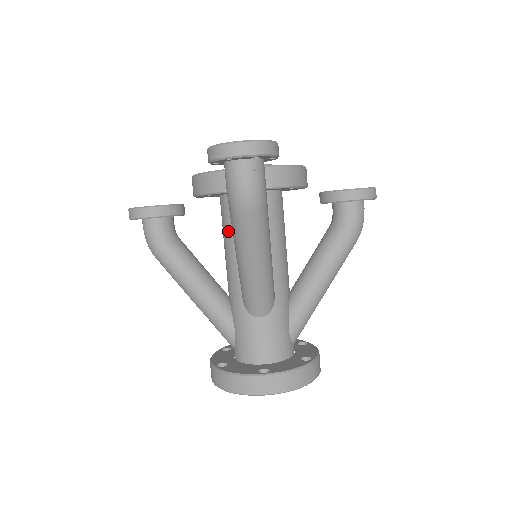
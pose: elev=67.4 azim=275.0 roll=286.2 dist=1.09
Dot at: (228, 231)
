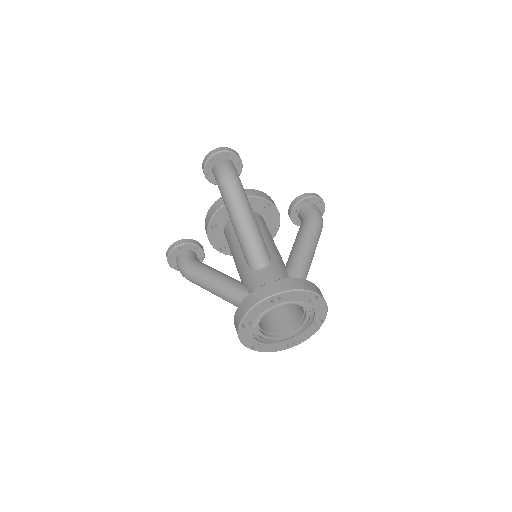
Dot at: (231, 239)
